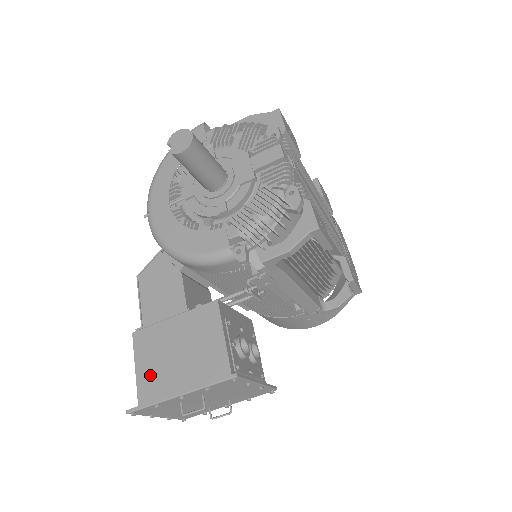
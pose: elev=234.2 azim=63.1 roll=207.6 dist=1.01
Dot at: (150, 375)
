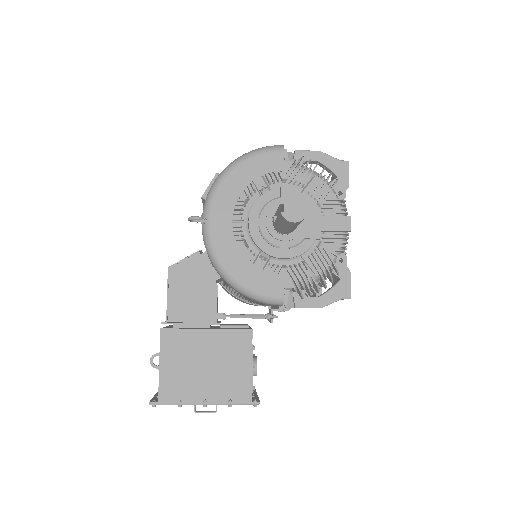
Dot at: (175, 375)
